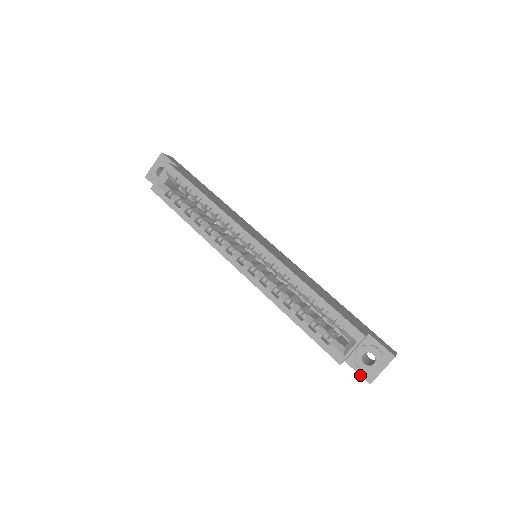
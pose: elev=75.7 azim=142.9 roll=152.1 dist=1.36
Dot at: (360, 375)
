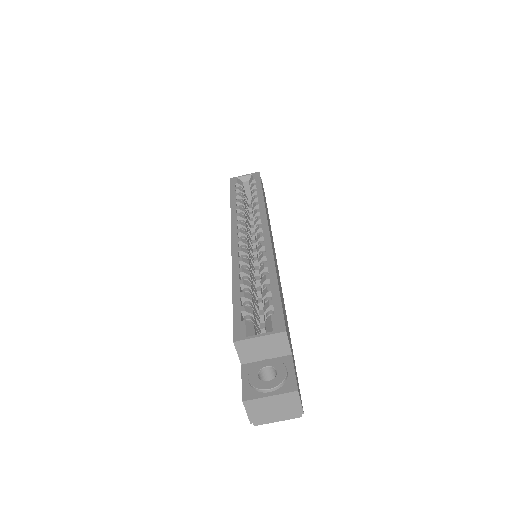
Dot at: (242, 386)
